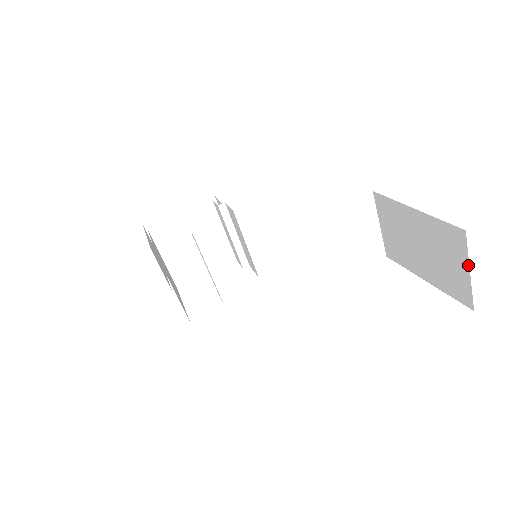
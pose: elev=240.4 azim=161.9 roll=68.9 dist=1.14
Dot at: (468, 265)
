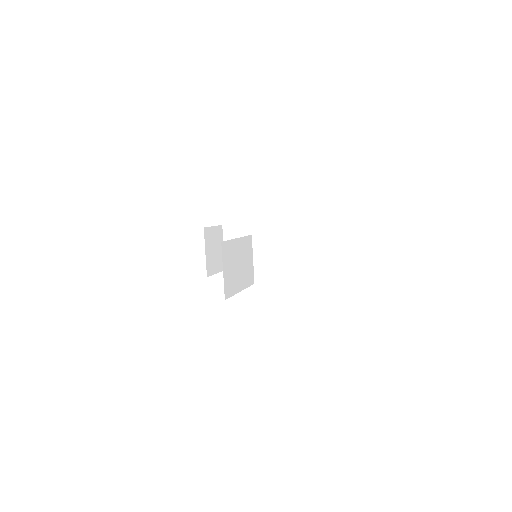
Dot at: occluded
